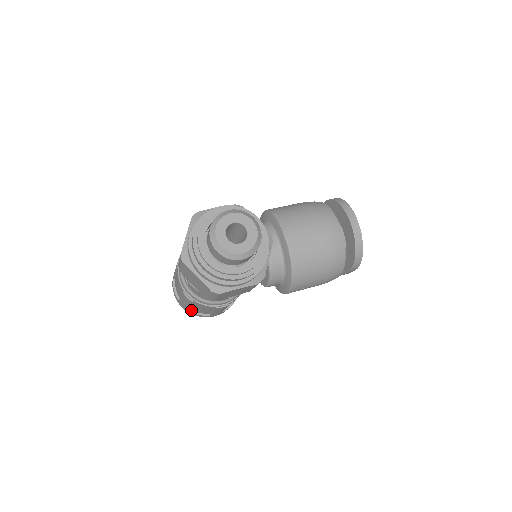
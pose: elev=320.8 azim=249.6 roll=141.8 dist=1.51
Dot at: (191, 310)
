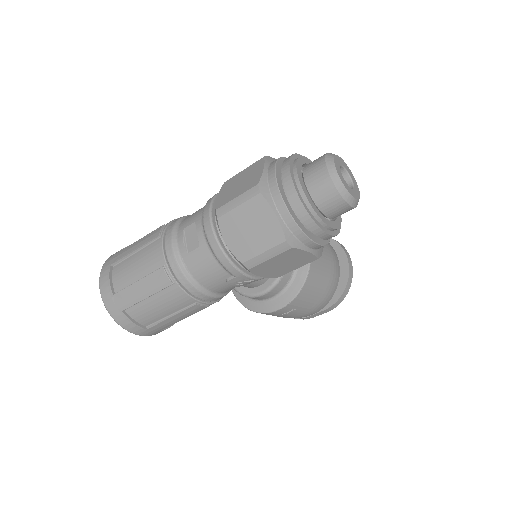
Dot at: (126, 313)
